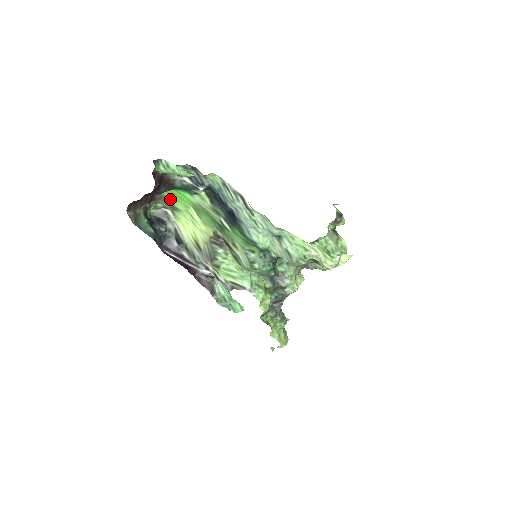
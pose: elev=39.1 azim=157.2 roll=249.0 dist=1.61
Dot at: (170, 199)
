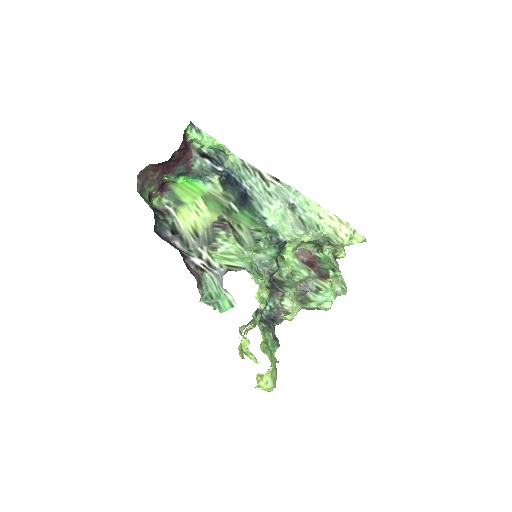
Dot at: (178, 193)
